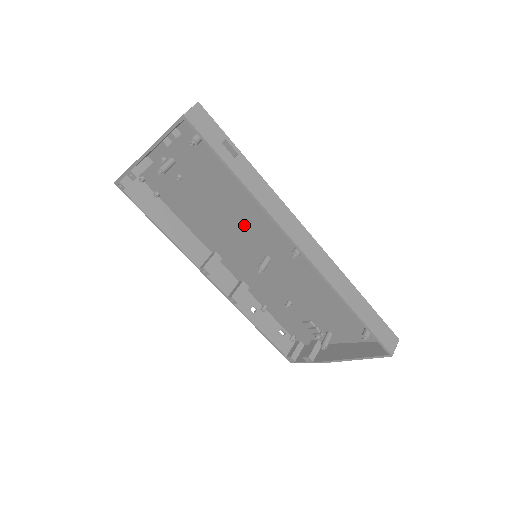
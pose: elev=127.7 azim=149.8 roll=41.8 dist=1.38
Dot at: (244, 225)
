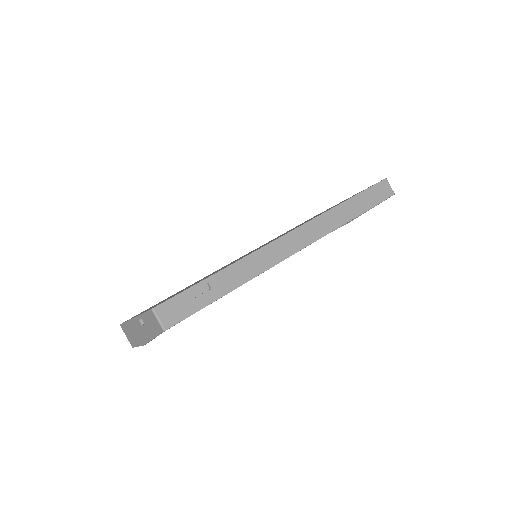
Dot at: occluded
